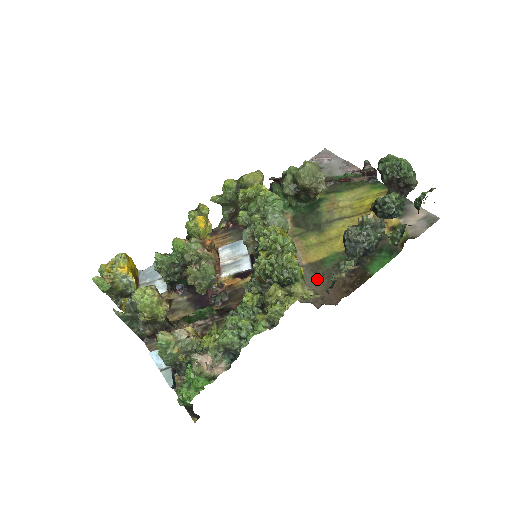
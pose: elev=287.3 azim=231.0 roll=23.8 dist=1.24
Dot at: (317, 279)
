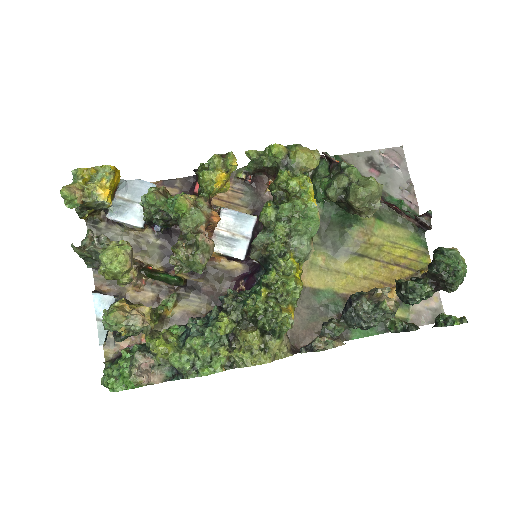
Dot at: (299, 309)
